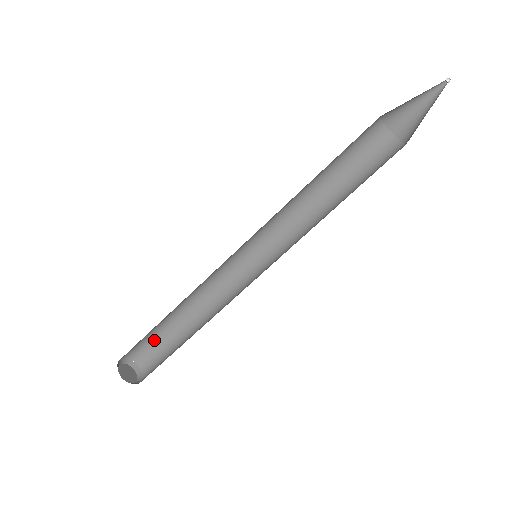
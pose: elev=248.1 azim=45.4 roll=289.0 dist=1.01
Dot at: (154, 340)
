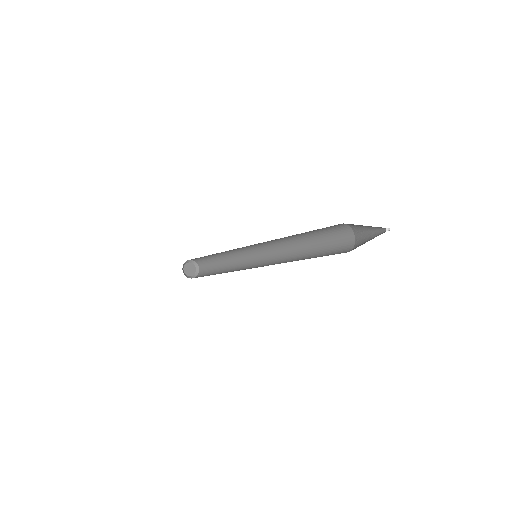
Dot at: (203, 257)
